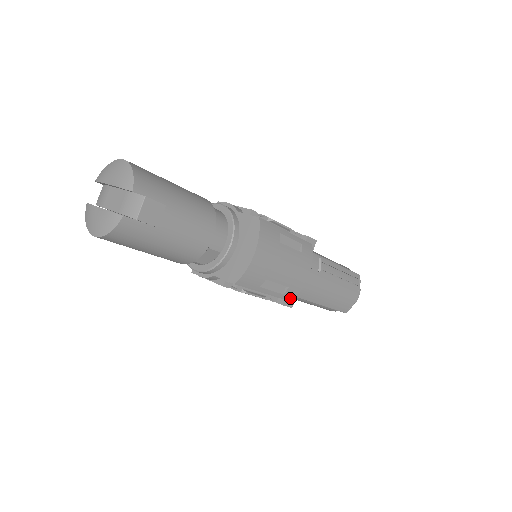
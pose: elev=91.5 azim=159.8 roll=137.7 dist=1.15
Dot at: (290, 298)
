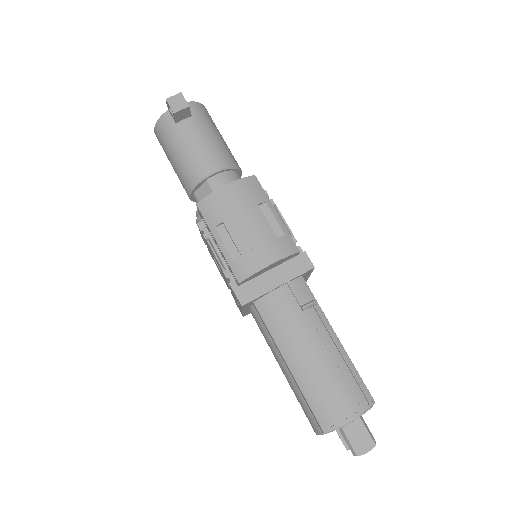
Dot at: (239, 276)
